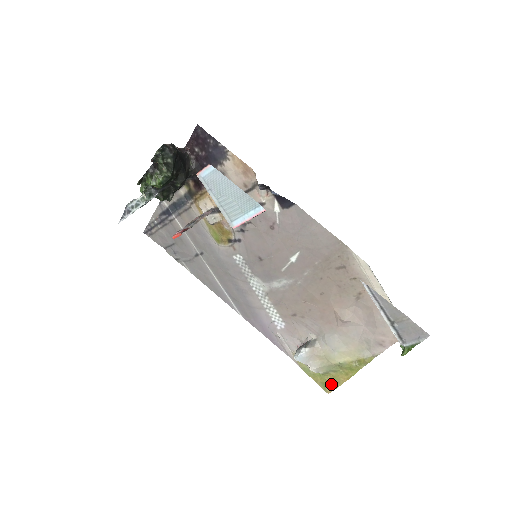
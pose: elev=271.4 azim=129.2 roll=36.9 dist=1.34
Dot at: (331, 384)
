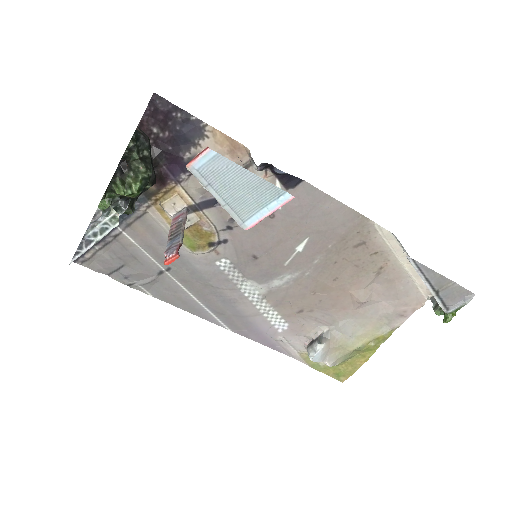
Dot at: (346, 372)
